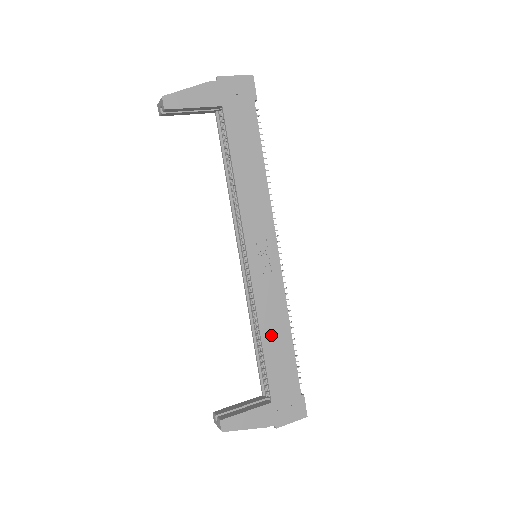
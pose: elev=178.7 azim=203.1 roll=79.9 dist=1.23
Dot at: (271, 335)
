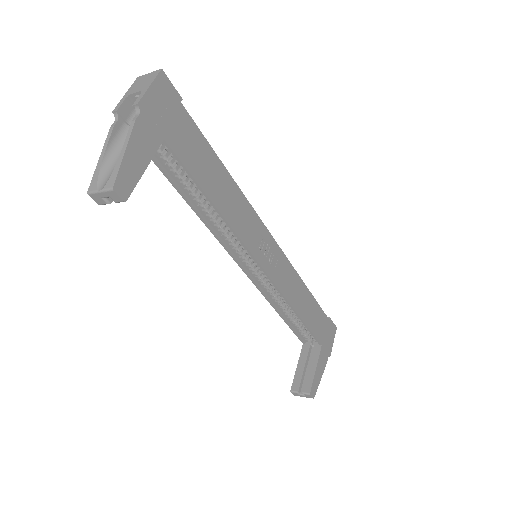
Dot at: (301, 305)
